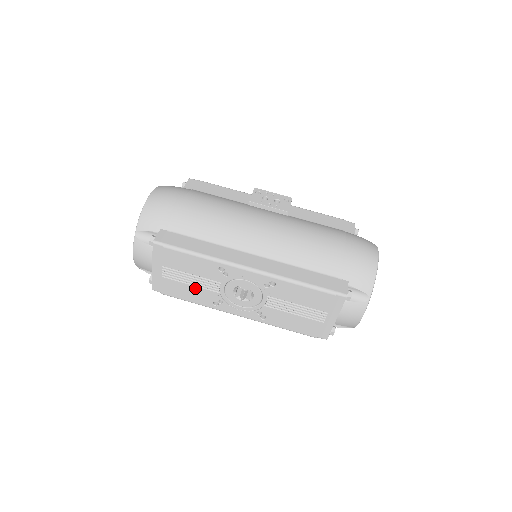
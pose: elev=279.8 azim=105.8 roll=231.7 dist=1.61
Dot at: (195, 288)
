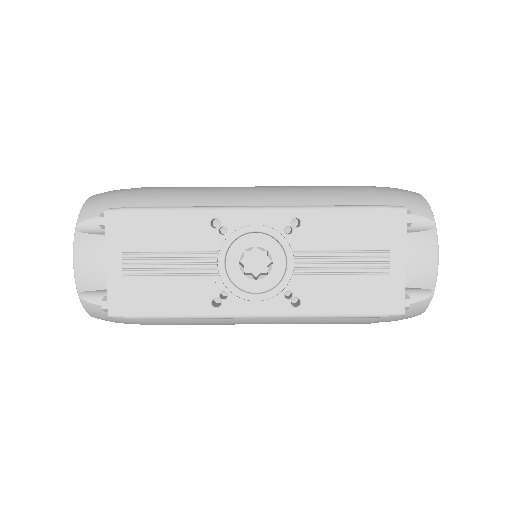
Dot at: (179, 280)
